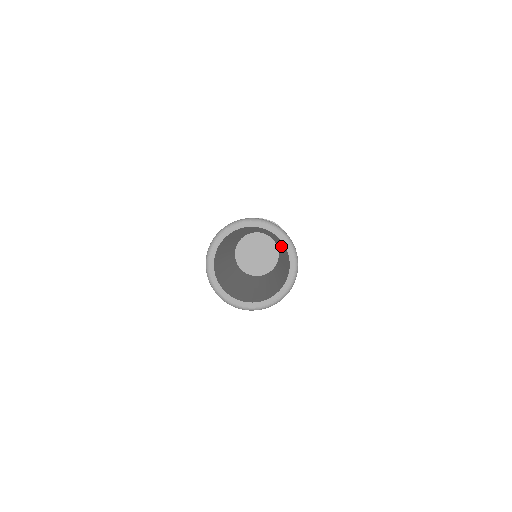
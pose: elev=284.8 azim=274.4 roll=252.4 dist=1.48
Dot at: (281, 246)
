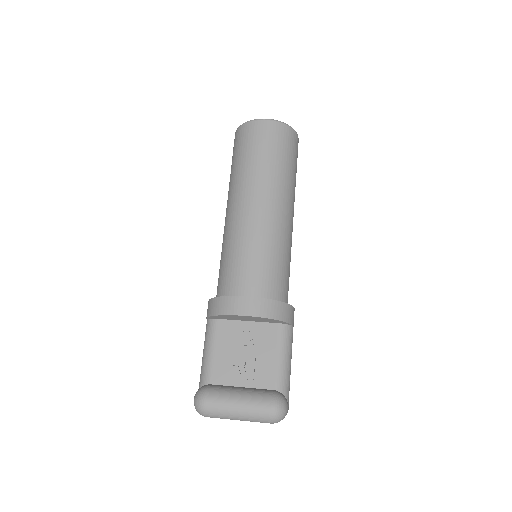
Dot at: occluded
